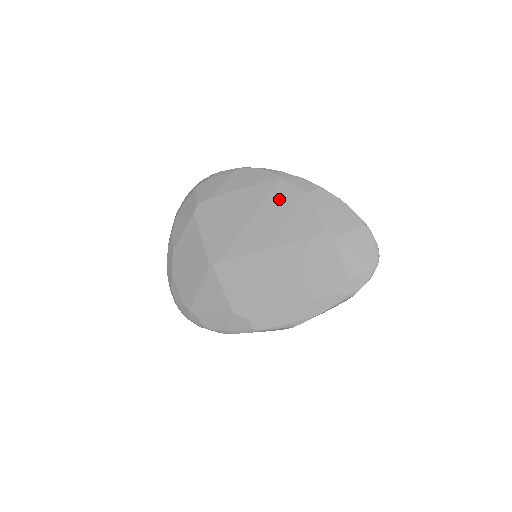
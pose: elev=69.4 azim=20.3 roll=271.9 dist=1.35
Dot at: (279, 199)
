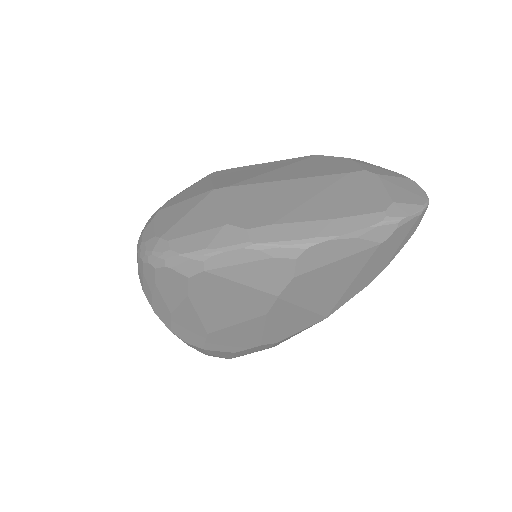
Dot at: (313, 161)
